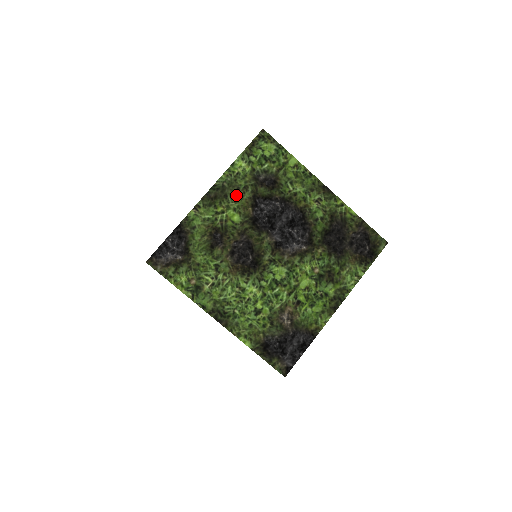
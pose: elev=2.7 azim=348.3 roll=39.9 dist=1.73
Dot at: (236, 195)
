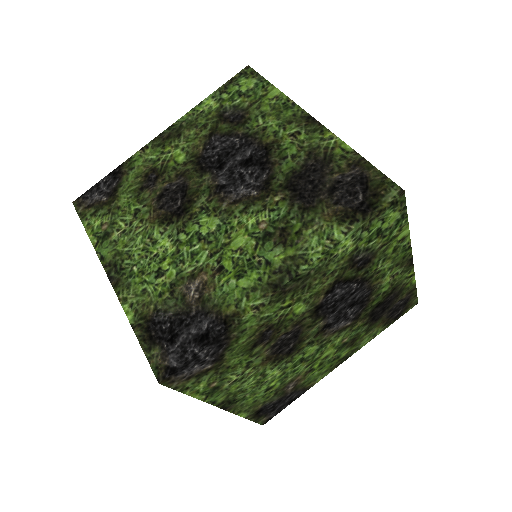
Dot at: (191, 134)
